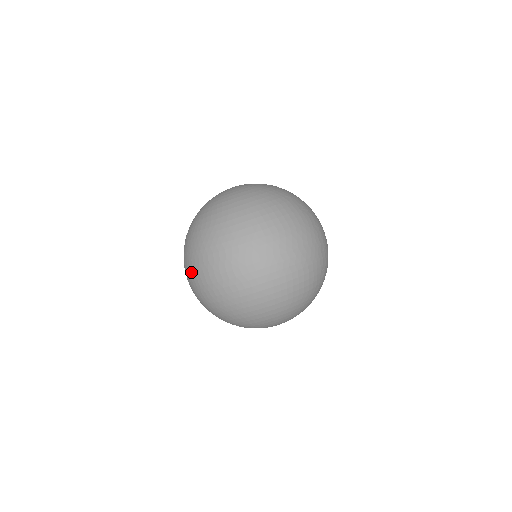
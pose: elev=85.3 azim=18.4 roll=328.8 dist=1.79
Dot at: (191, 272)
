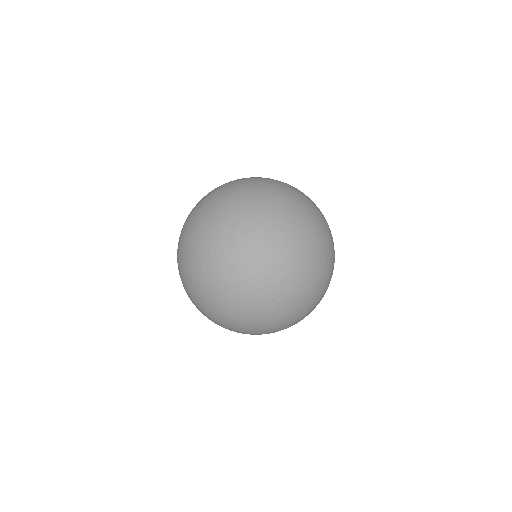
Dot at: occluded
